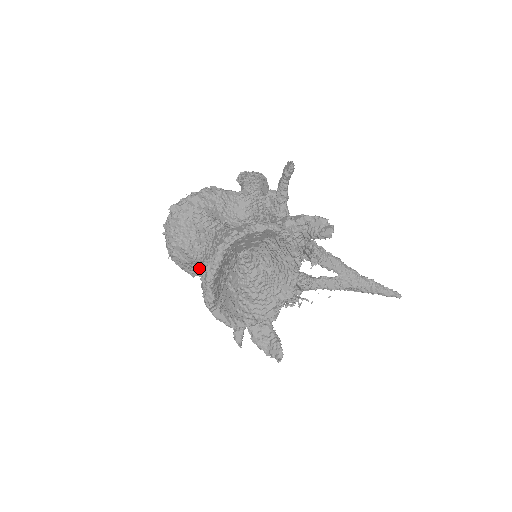
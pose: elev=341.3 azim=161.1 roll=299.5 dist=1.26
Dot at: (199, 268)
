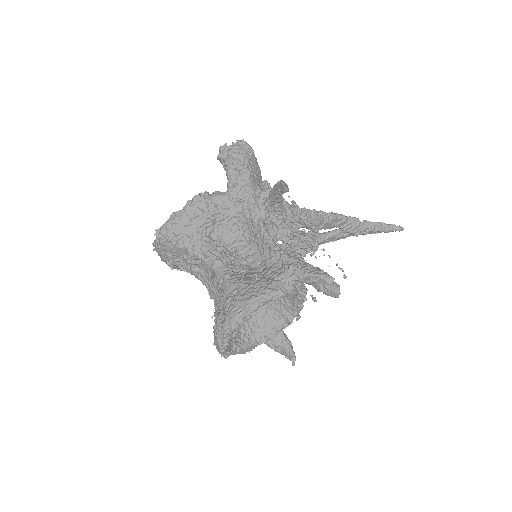
Dot at: occluded
